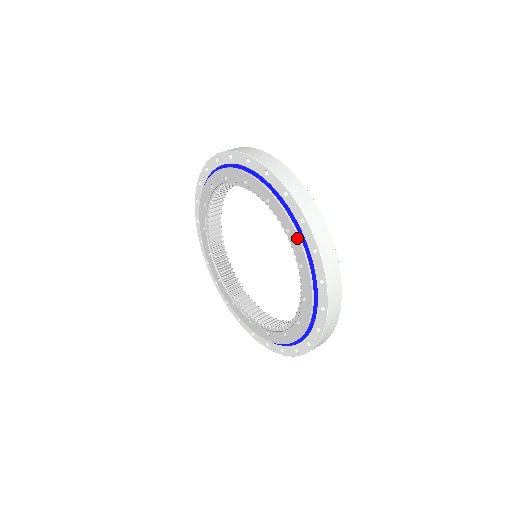
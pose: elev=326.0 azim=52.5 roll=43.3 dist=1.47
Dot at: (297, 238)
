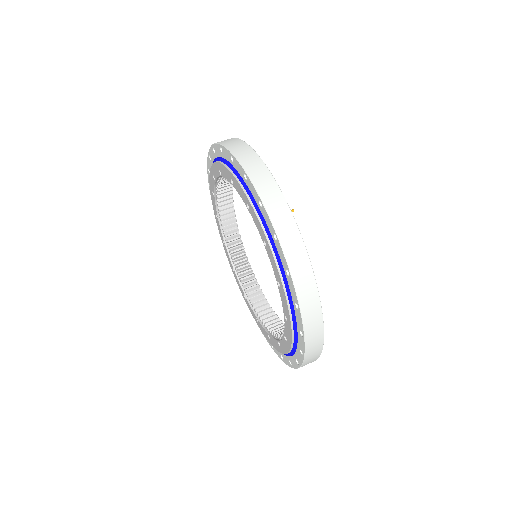
Dot at: (272, 254)
